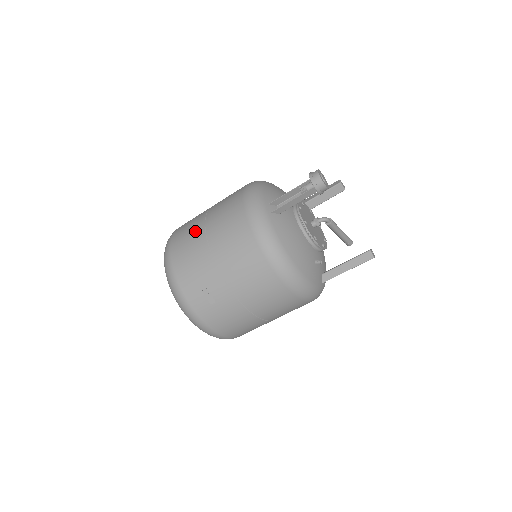
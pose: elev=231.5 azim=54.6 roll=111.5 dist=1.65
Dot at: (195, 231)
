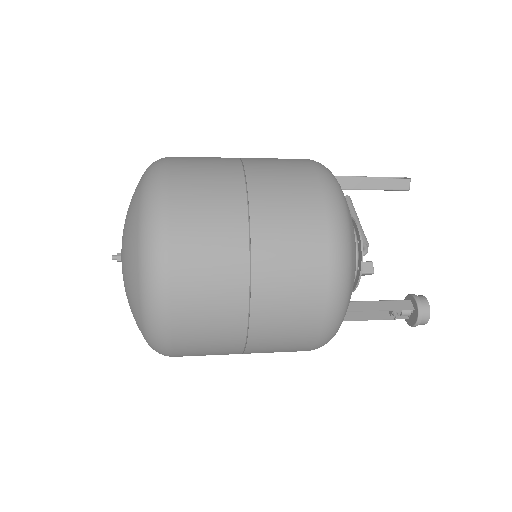
Dot at: (228, 324)
